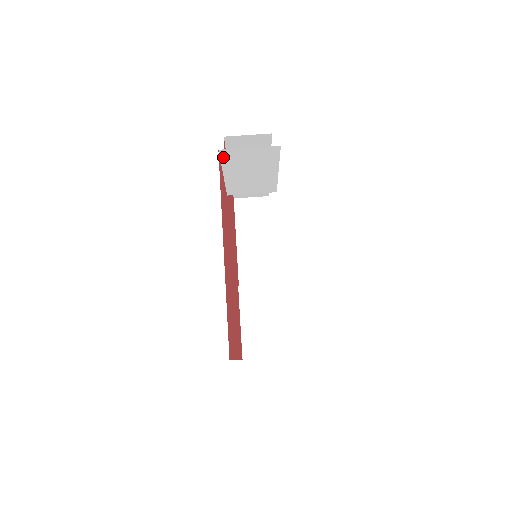
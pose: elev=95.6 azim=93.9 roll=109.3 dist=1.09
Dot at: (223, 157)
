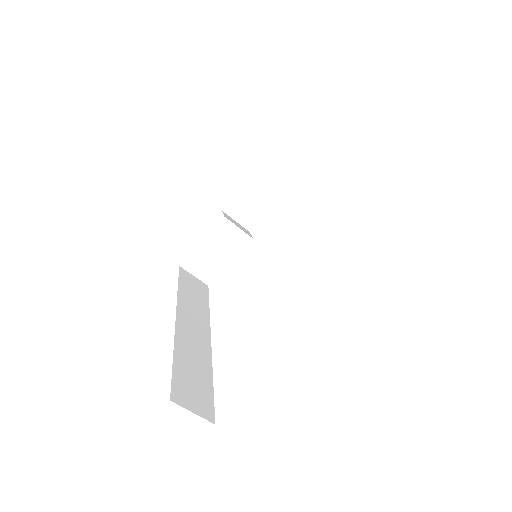
Dot at: occluded
